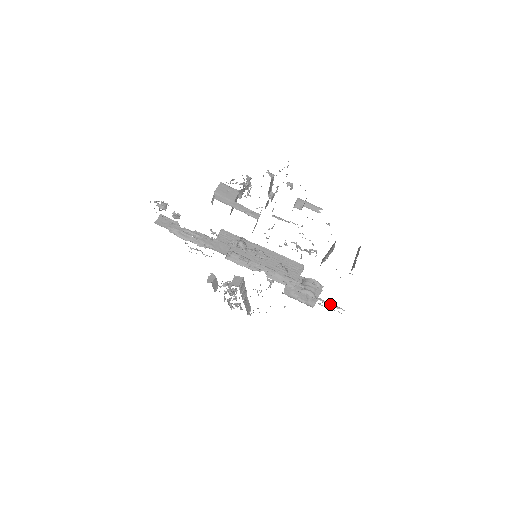
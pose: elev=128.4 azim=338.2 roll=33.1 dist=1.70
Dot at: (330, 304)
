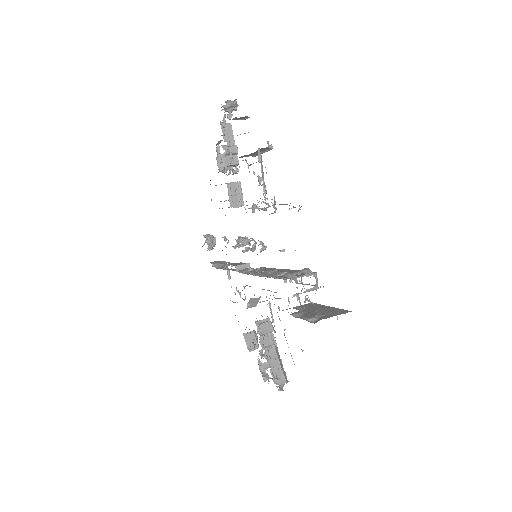
Dot at: (308, 284)
